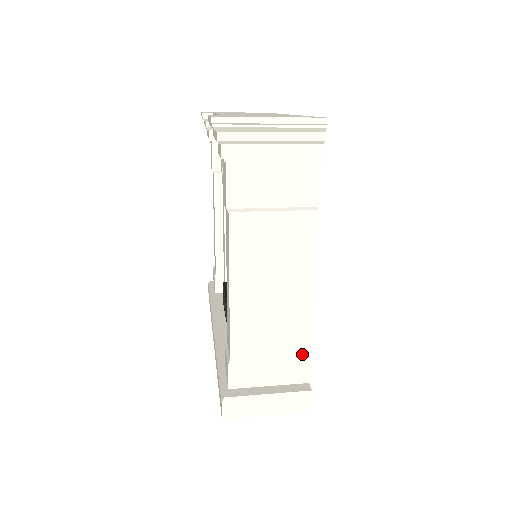
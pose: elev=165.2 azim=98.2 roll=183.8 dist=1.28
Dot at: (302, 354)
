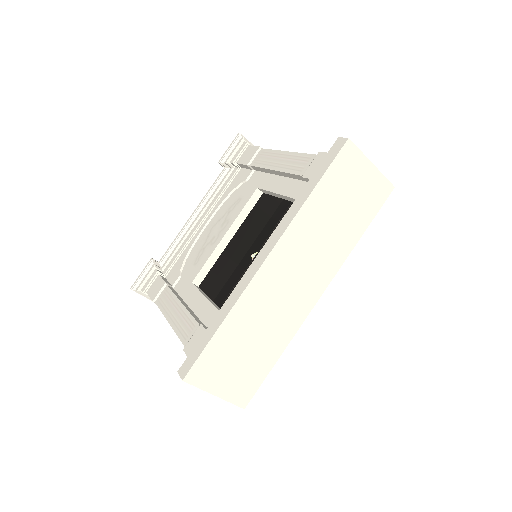
Dot at: occluded
